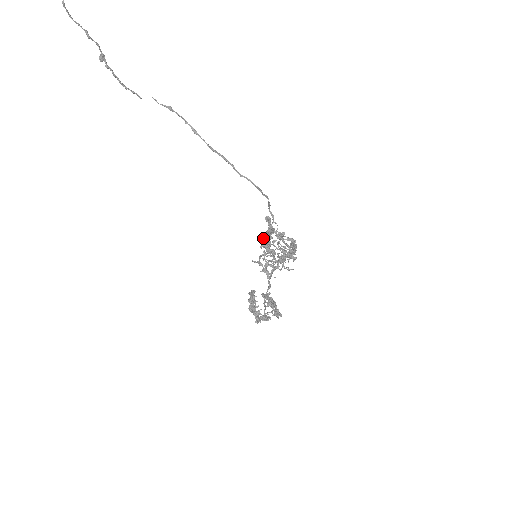
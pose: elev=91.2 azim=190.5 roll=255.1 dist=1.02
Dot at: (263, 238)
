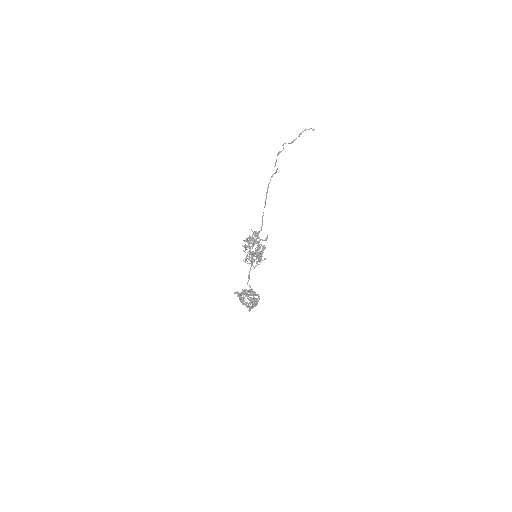
Dot at: occluded
